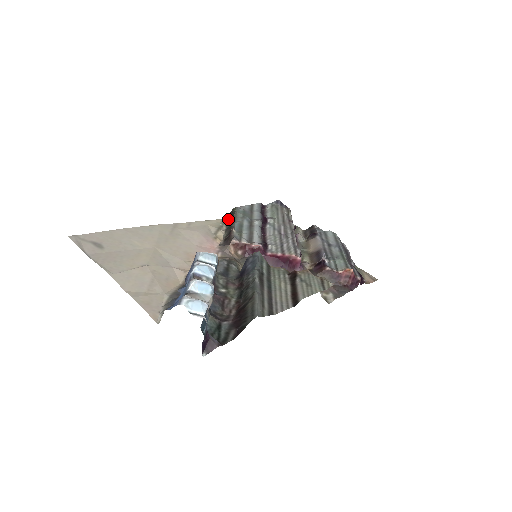
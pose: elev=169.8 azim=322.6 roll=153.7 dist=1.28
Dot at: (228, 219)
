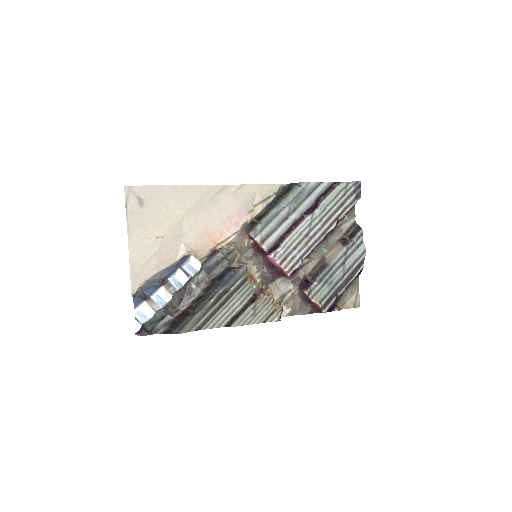
Dot at: (282, 192)
